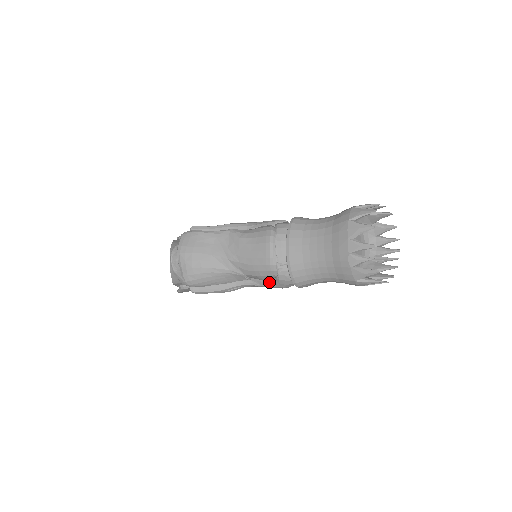
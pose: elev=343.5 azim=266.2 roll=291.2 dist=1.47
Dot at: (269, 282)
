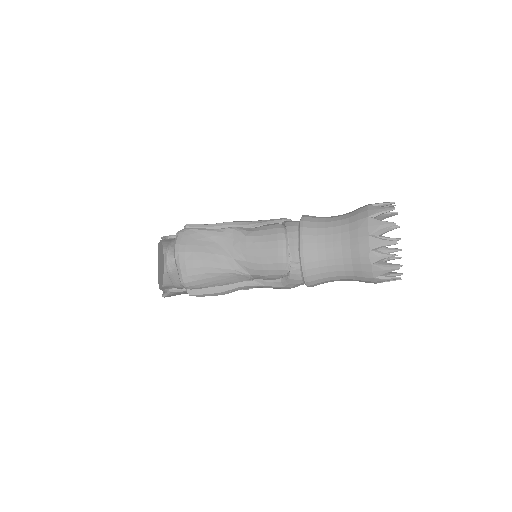
Dot at: (276, 282)
